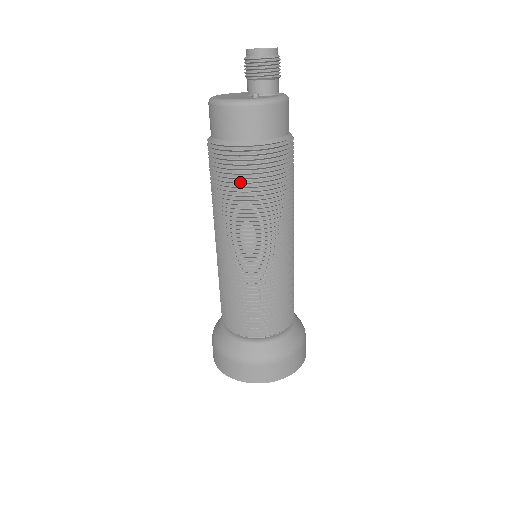
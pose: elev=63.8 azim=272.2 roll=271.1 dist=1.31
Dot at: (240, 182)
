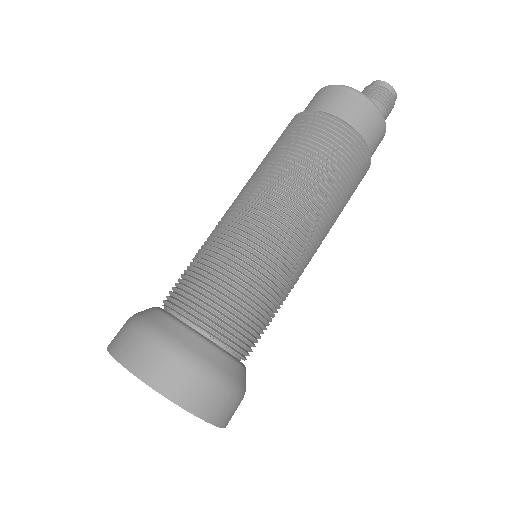
Dot at: (315, 146)
